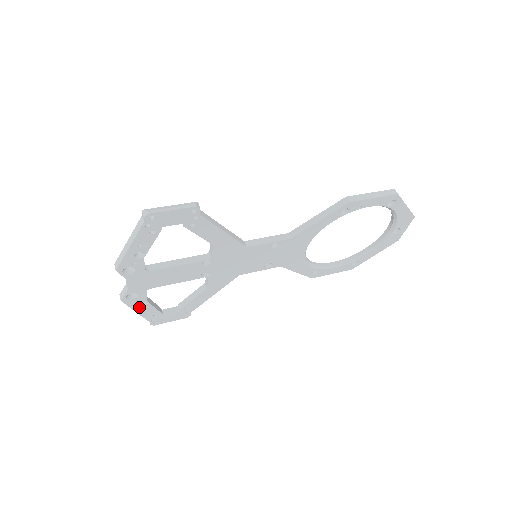
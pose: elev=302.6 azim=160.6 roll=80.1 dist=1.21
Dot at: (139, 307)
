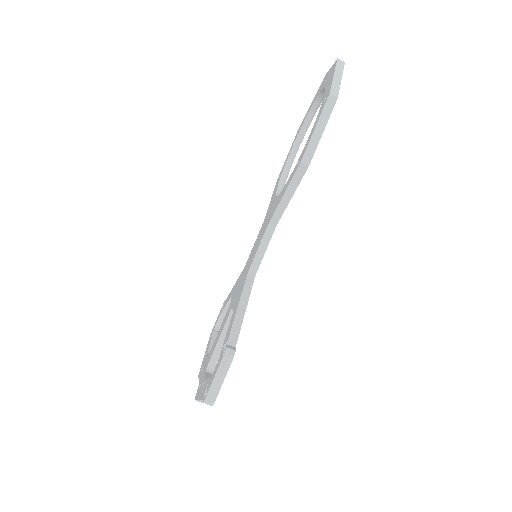
Dot at: occluded
